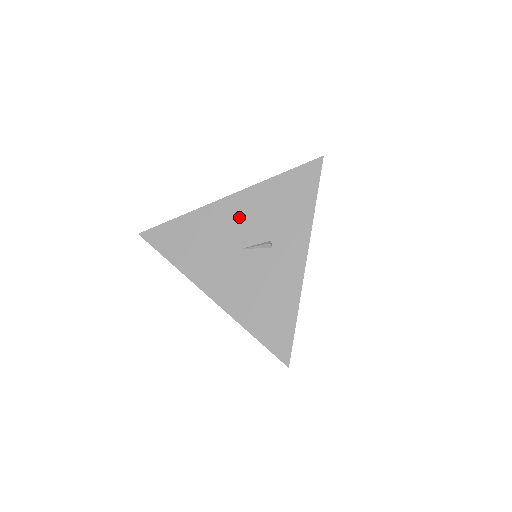
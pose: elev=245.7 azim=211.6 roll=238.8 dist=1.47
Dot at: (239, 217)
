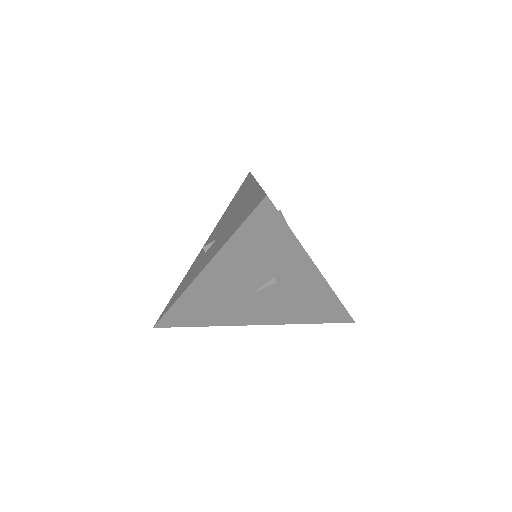
Dot at: (228, 279)
